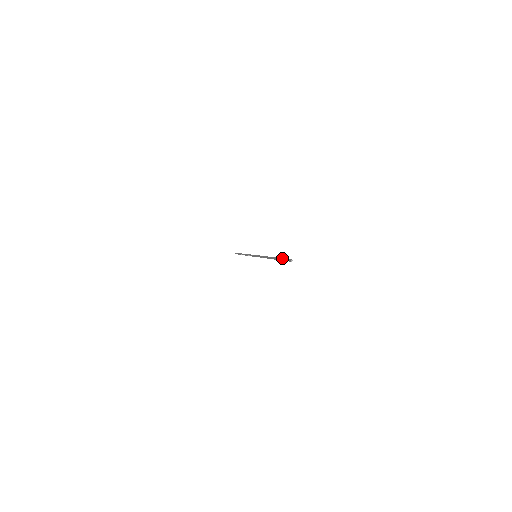
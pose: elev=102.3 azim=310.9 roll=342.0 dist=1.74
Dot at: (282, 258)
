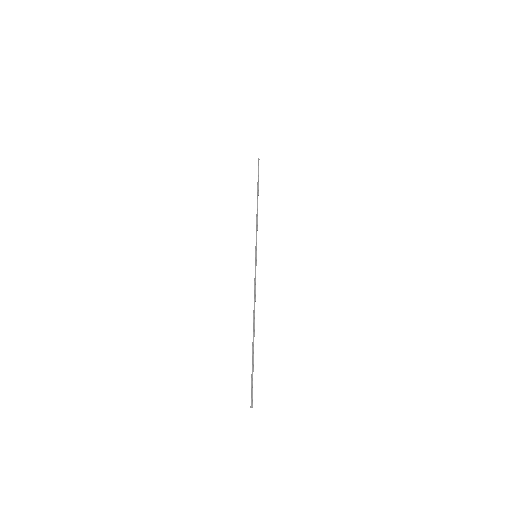
Dot at: (253, 370)
